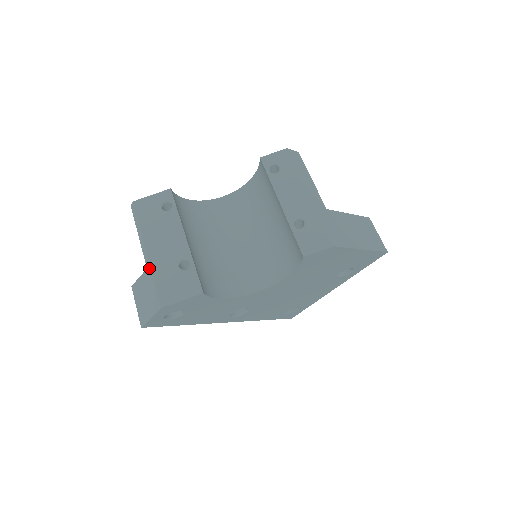
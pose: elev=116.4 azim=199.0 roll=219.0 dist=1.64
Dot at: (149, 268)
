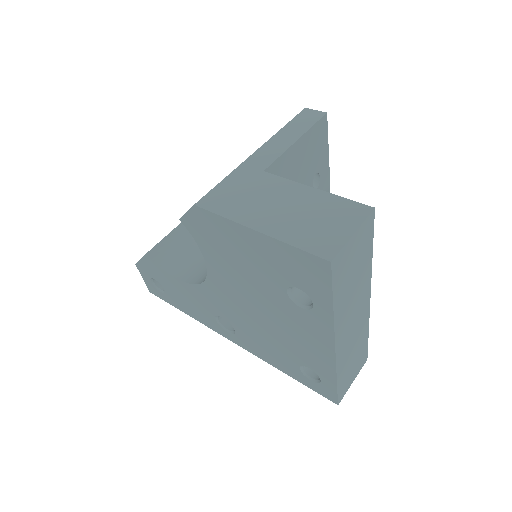
Dot at: occluded
